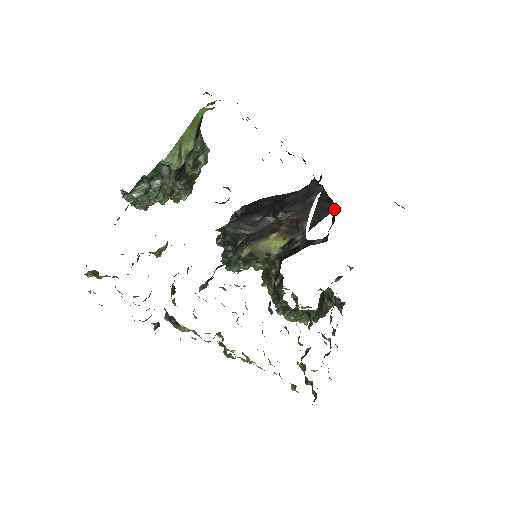
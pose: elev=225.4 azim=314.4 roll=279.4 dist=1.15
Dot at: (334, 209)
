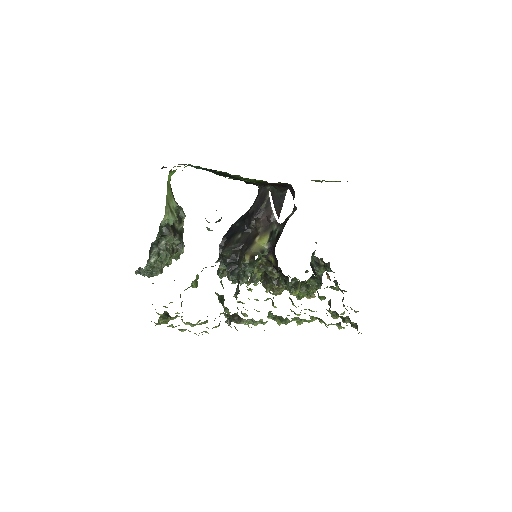
Dot at: (289, 184)
